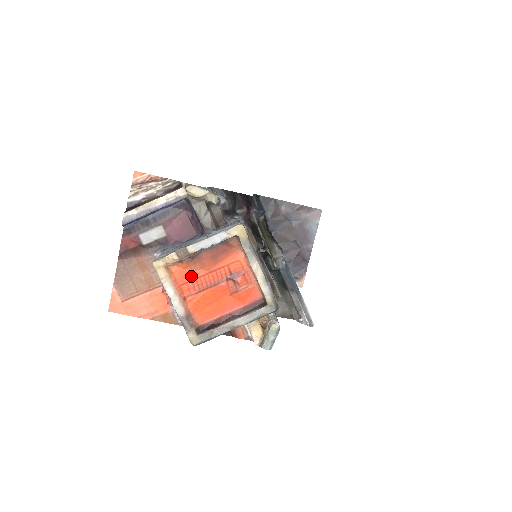
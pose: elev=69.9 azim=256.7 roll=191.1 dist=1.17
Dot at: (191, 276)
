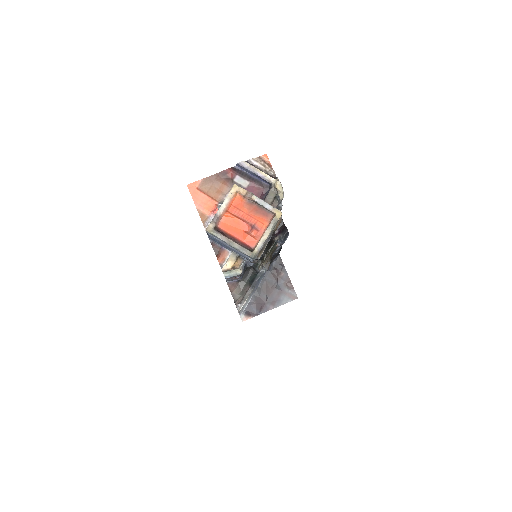
Dot at: (240, 207)
